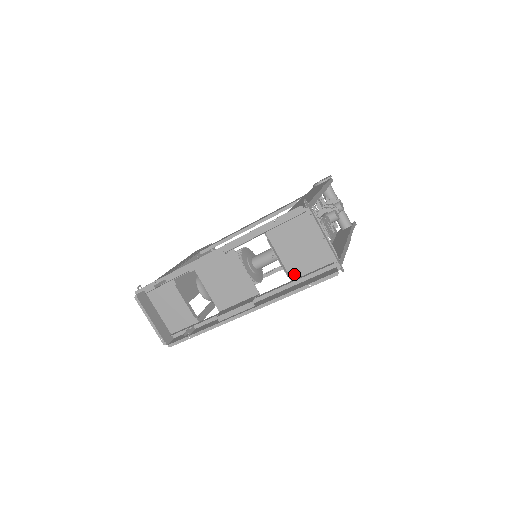
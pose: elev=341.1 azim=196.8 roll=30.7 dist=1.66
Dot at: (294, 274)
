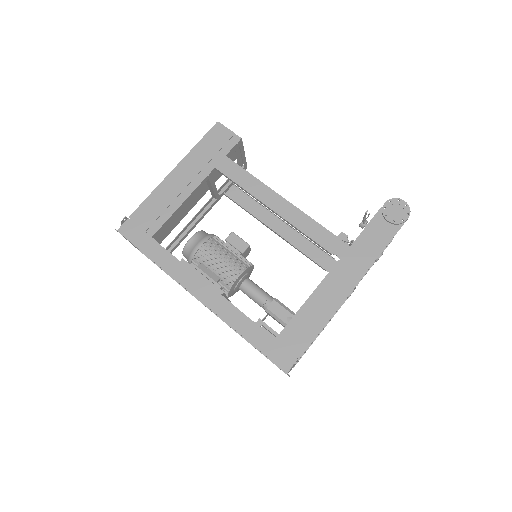
Dot at: occluded
